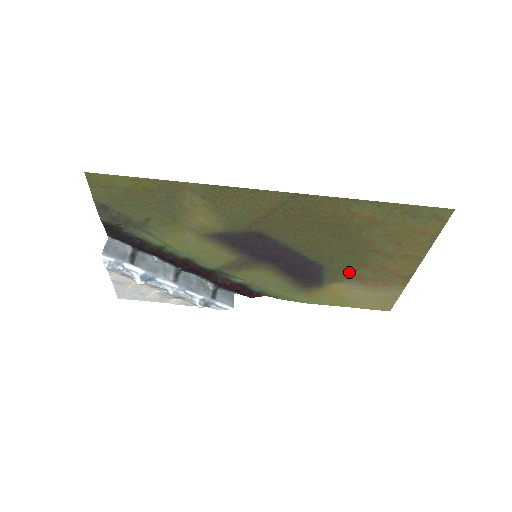
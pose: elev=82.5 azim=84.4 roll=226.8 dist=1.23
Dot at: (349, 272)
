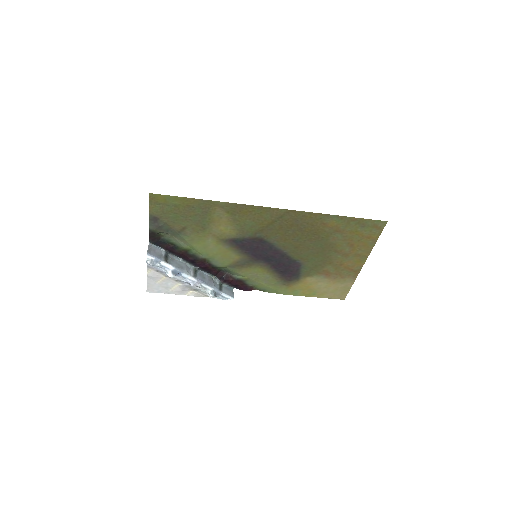
Dot at: (318, 268)
